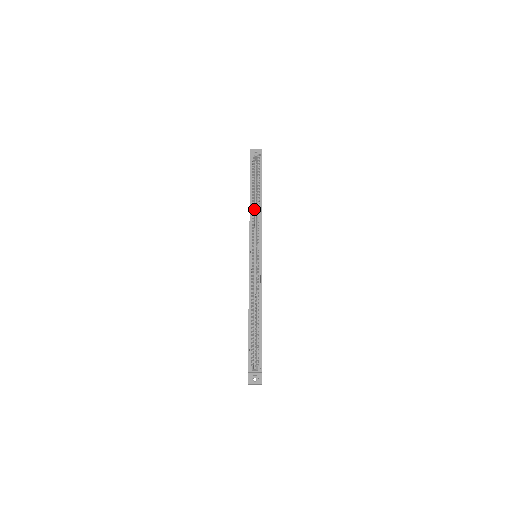
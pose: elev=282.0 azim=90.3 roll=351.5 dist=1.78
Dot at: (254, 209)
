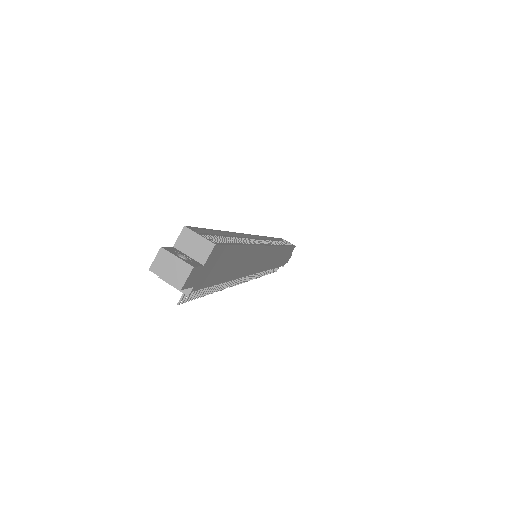
Dot at: (273, 244)
